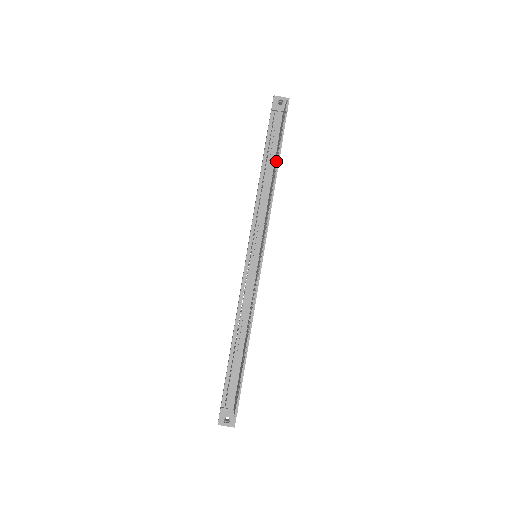
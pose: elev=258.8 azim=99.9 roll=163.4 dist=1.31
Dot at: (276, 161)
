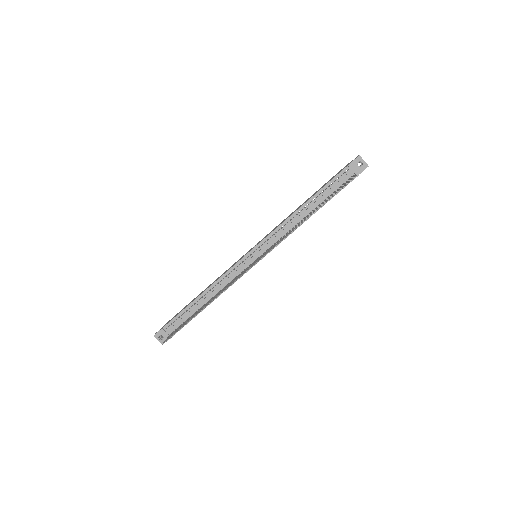
Dot at: occluded
